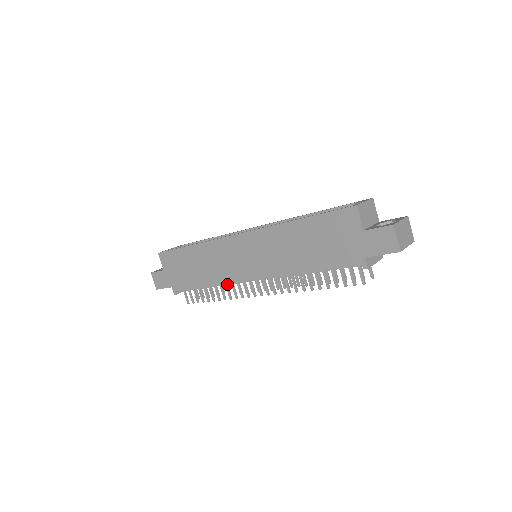
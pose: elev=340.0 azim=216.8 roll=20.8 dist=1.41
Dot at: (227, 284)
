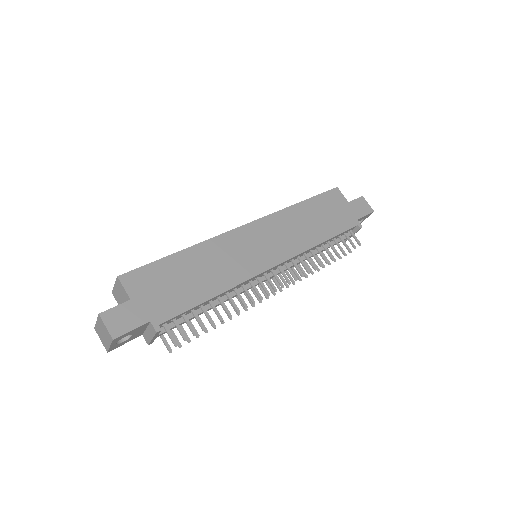
Dot at: (237, 290)
